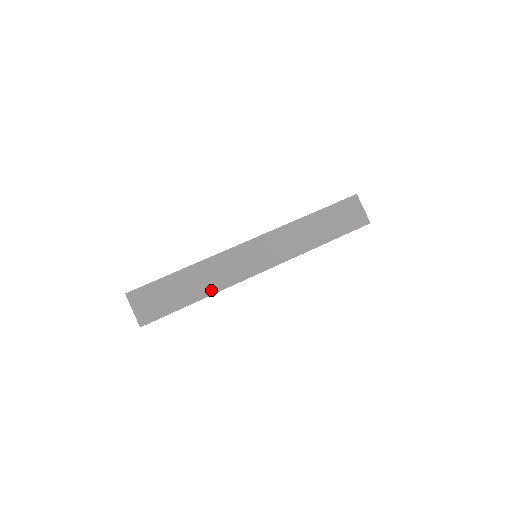
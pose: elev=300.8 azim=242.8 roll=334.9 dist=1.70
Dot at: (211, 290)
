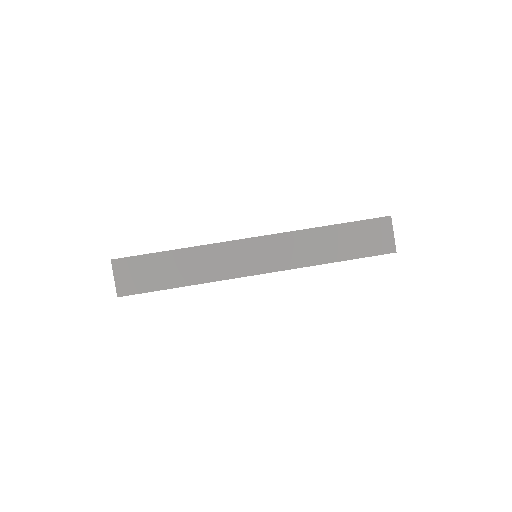
Dot at: (198, 279)
